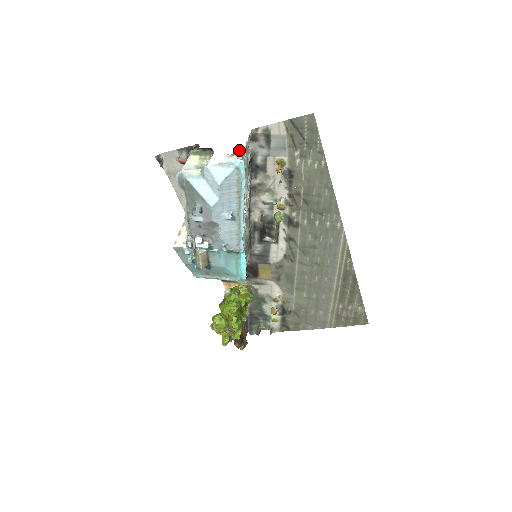
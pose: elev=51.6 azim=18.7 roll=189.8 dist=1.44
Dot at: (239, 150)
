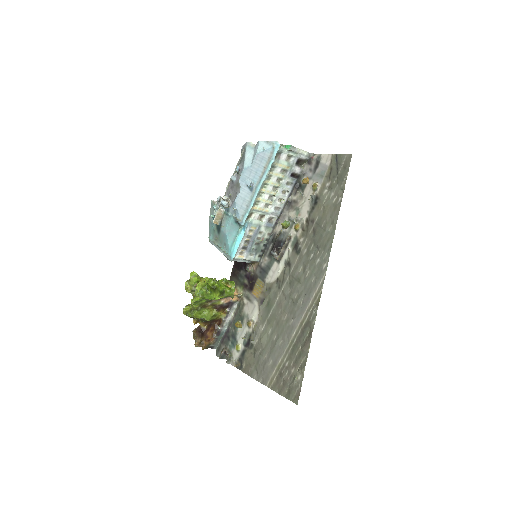
Dot at: (286, 145)
